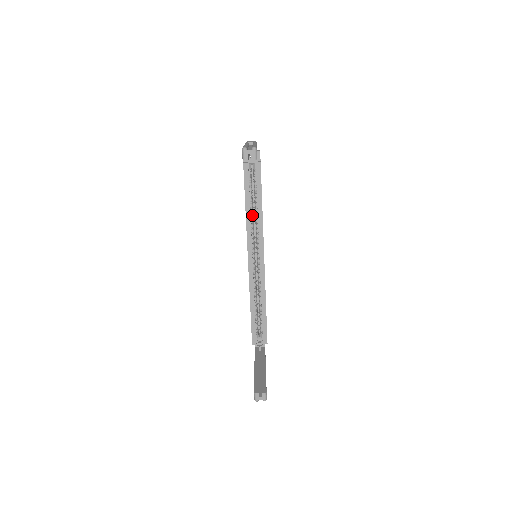
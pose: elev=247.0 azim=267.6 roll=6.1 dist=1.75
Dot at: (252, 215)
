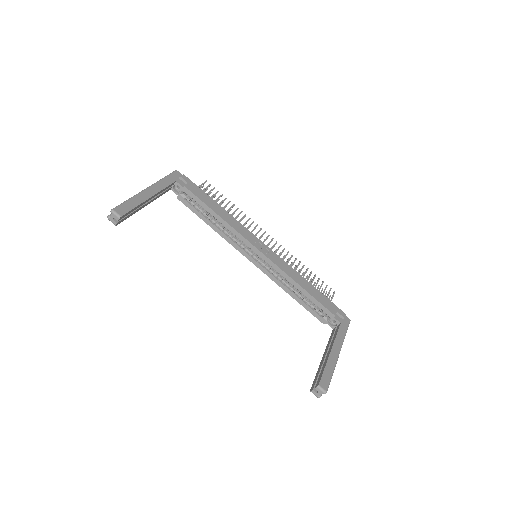
Dot at: (221, 228)
